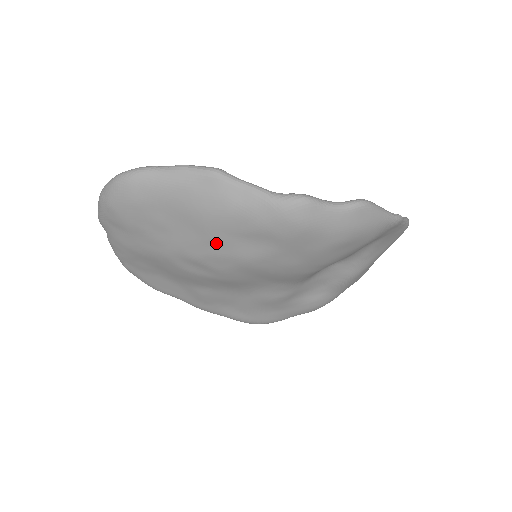
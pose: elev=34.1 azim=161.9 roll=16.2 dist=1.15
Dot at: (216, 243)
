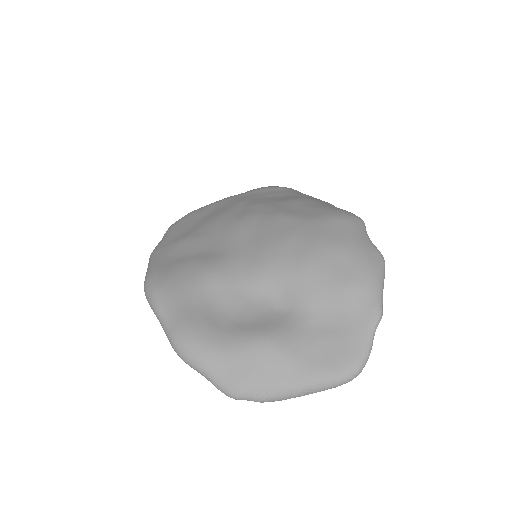
Dot at: (283, 204)
